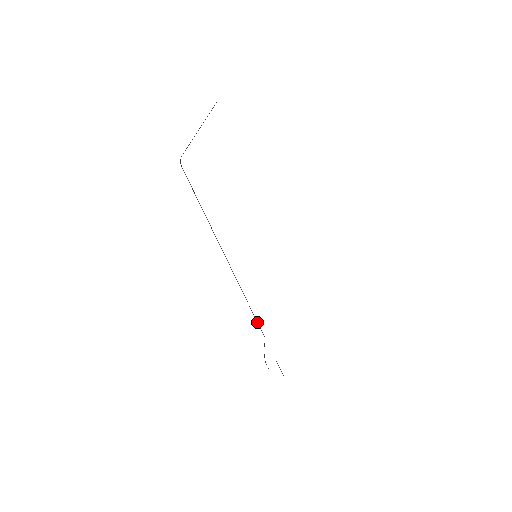
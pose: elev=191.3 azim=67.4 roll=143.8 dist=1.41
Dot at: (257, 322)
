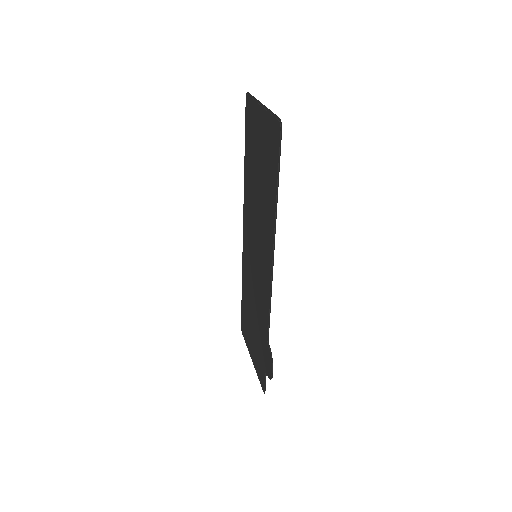
Dot at: (268, 321)
